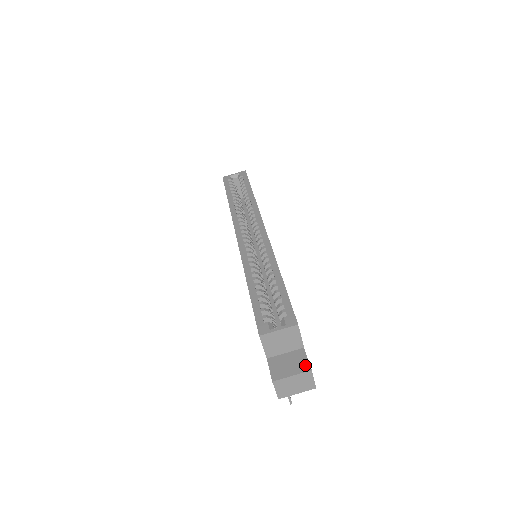
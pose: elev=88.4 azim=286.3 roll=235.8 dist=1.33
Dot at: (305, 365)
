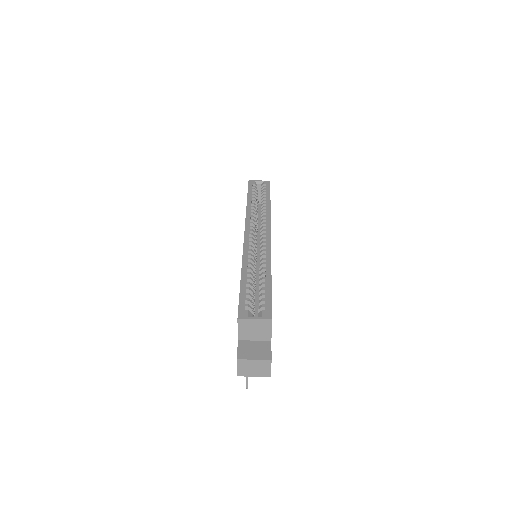
Dot at: (267, 354)
